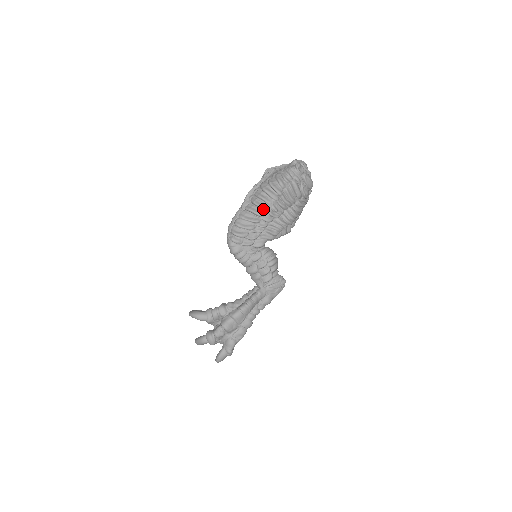
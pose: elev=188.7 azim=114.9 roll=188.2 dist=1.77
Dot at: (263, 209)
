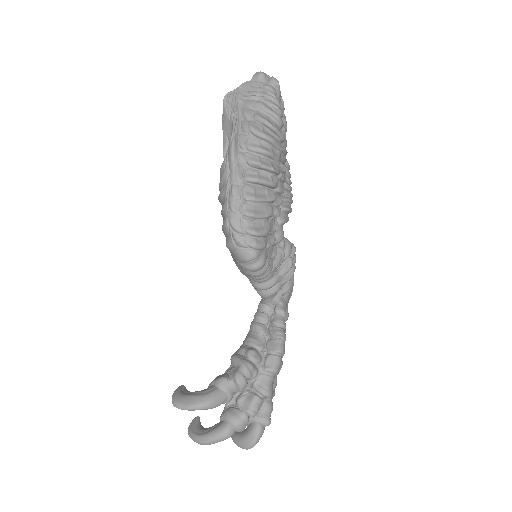
Dot at: (276, 173)
